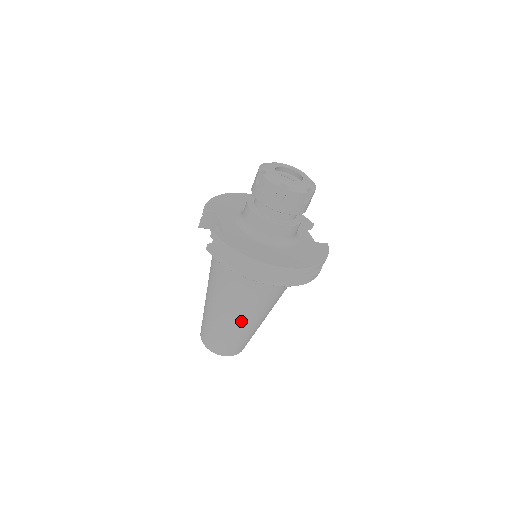
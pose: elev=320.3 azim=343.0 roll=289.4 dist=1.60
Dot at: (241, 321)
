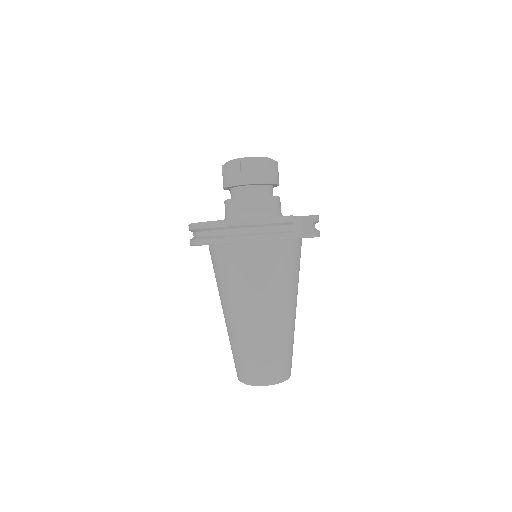
Dot at: (230, 320)
